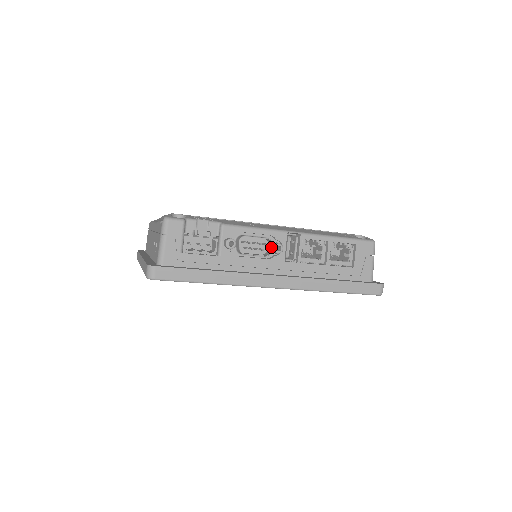
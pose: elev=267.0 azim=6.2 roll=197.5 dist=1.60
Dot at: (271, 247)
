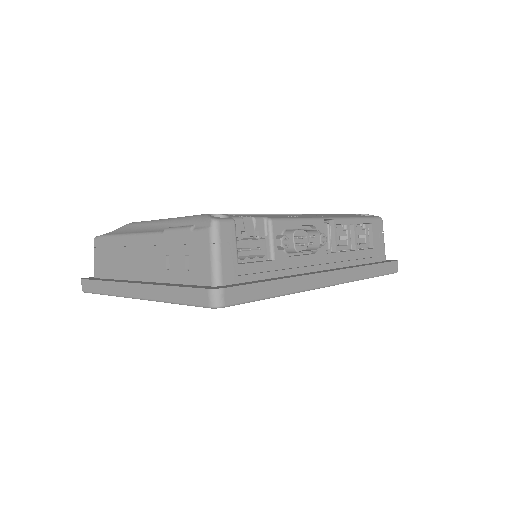
Dot at: (319, 239)
